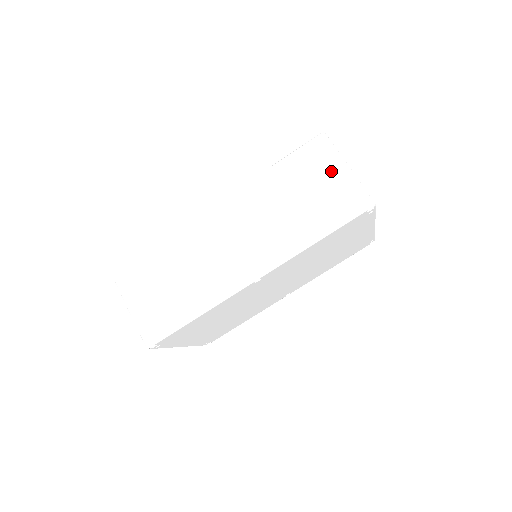
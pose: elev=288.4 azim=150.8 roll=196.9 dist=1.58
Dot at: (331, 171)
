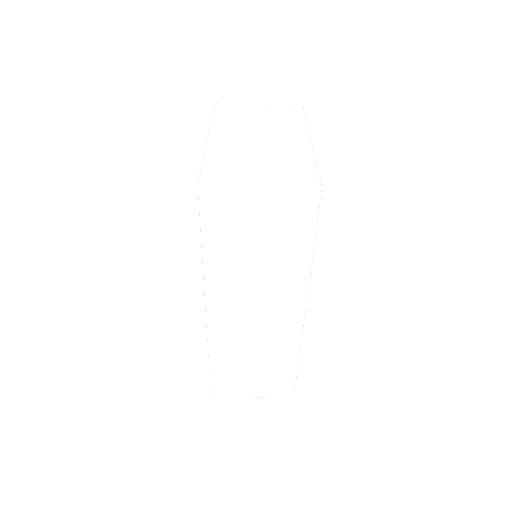
Dot at: (251, 205)
